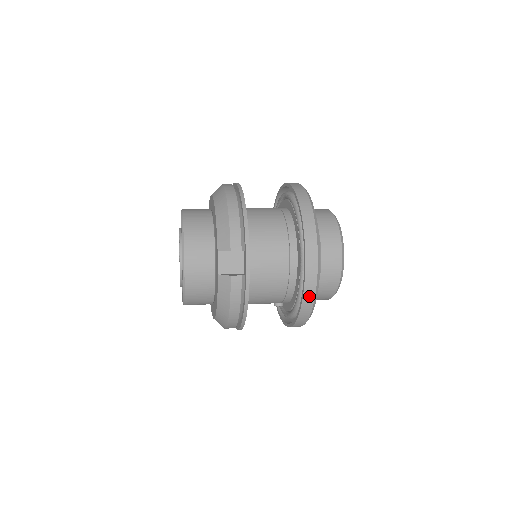
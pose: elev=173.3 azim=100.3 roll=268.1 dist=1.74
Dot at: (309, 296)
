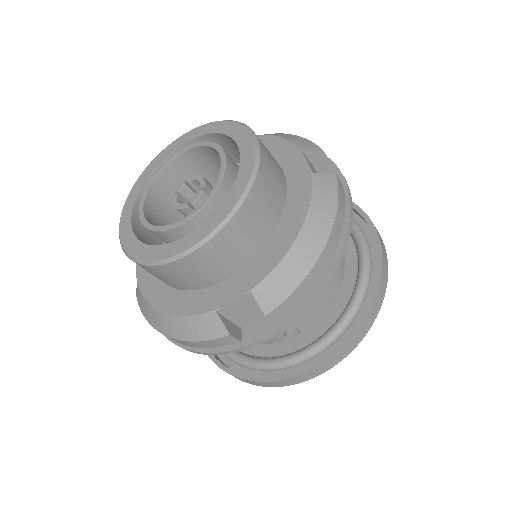
Dot at: (385, 270)
